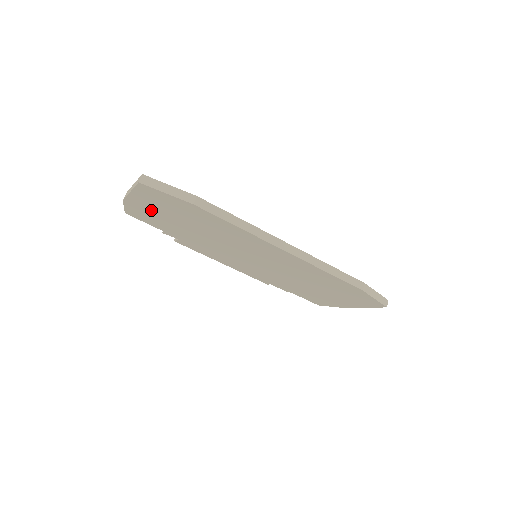
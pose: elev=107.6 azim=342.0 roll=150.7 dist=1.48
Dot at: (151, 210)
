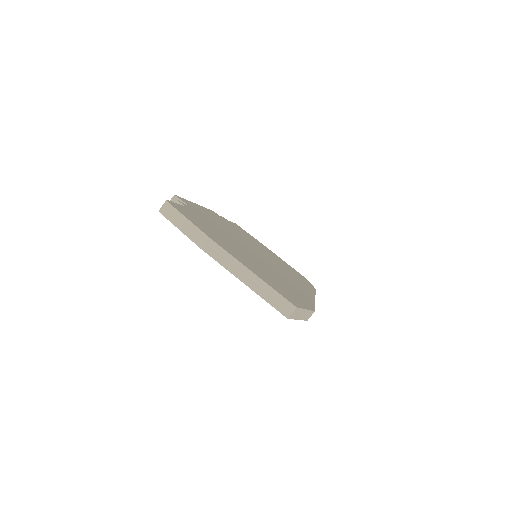
Dot at: occluded
